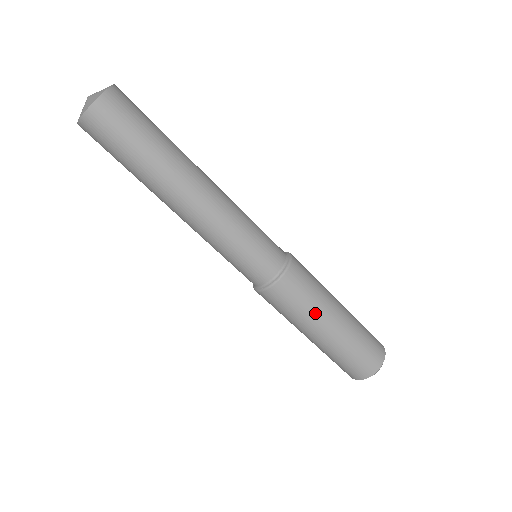
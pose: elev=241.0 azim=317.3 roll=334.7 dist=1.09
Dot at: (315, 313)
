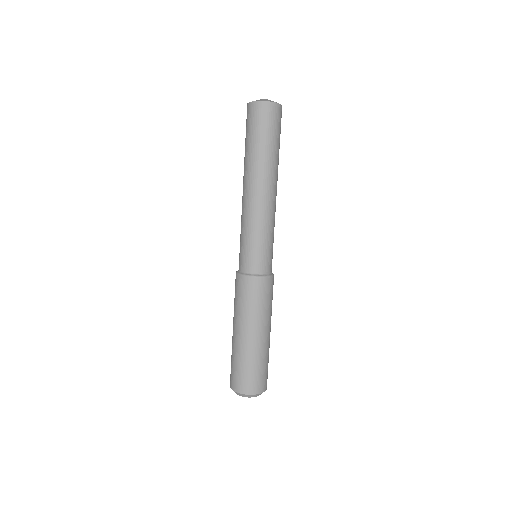
Dot at: (241, 316)
